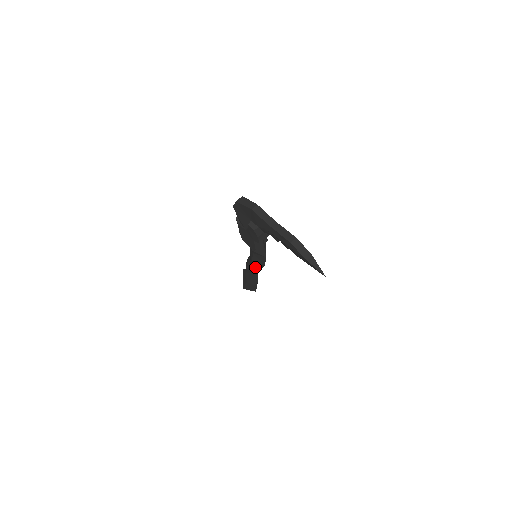
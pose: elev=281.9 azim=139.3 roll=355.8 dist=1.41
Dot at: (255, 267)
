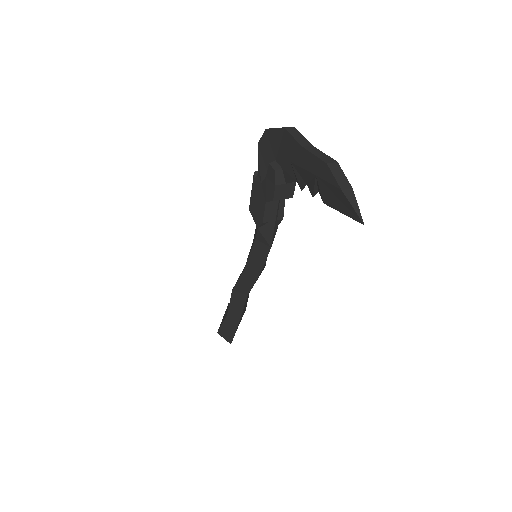
Dot at: (248, 275)
